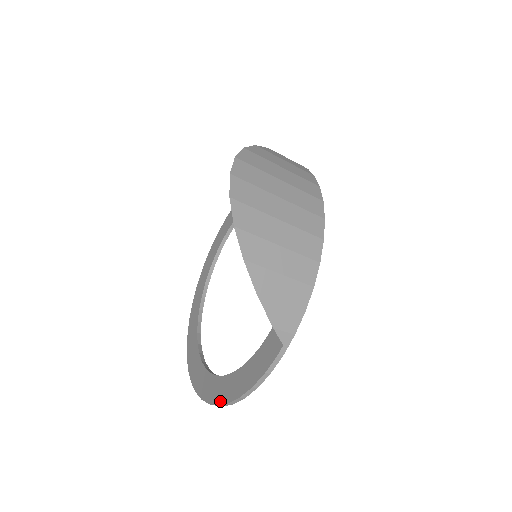
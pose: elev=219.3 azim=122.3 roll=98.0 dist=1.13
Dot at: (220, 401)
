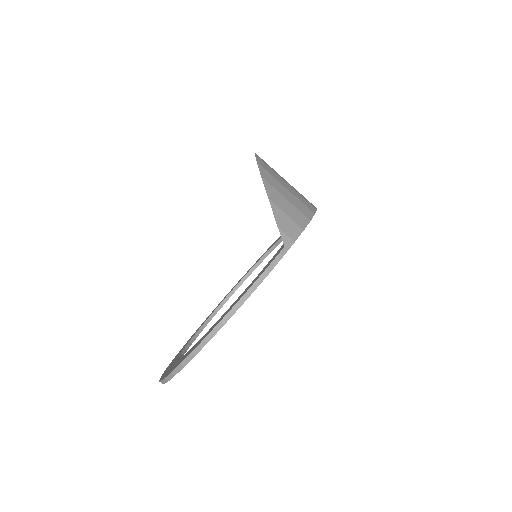
Dot at: (208, 333)
